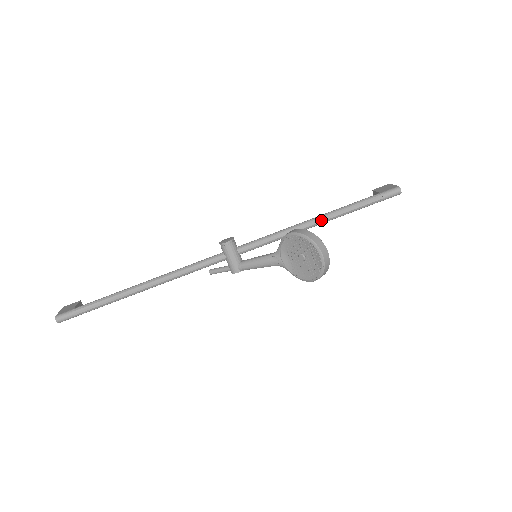
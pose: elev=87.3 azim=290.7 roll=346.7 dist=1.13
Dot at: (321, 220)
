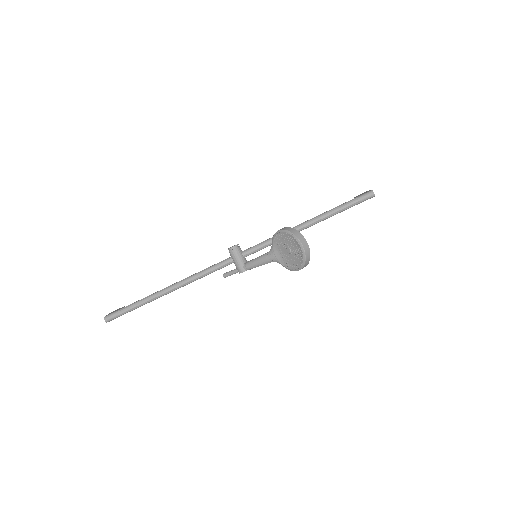
Dot at: (309, 223)
